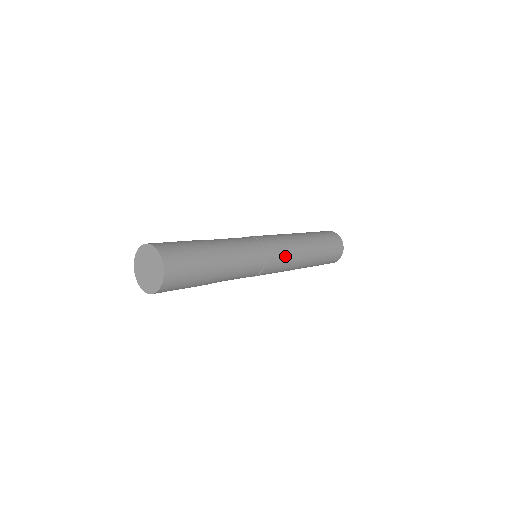
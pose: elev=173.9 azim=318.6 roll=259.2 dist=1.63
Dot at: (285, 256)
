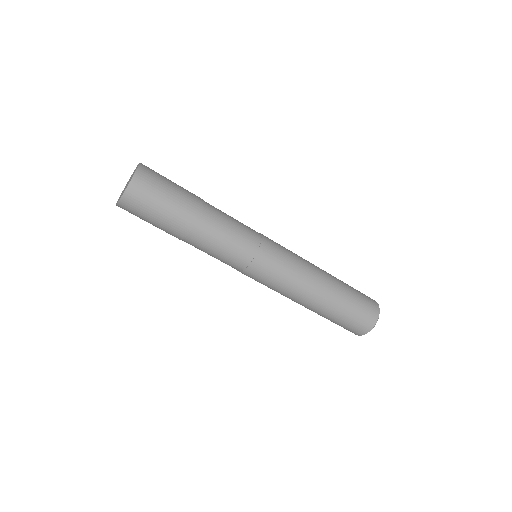
Dot at: (288, 256)
